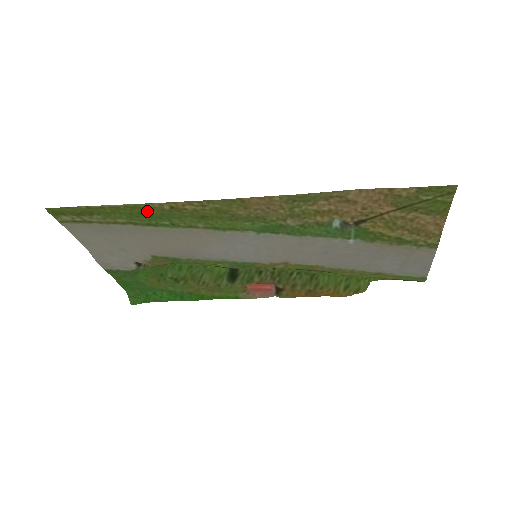
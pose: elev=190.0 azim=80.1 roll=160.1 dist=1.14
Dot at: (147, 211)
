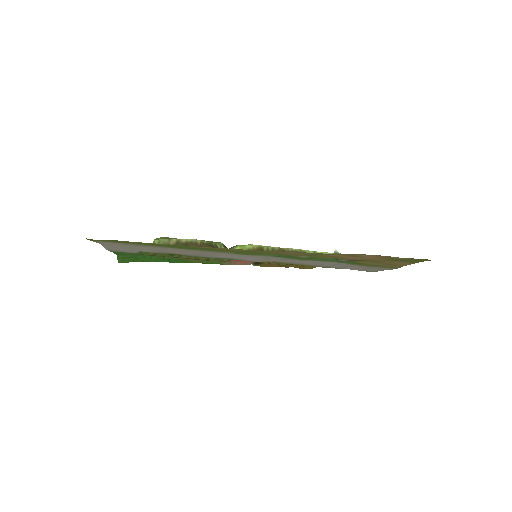
Dot at: (187, 247)
